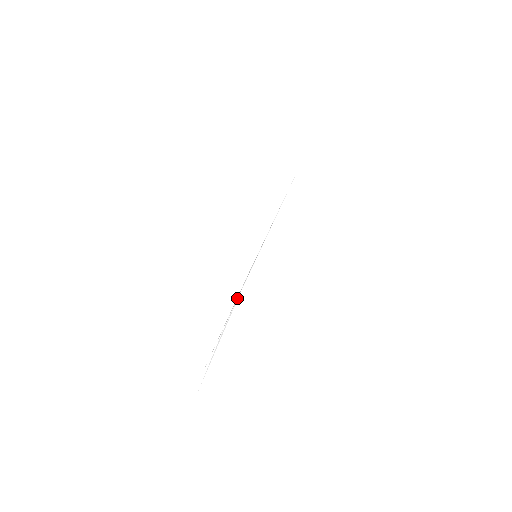
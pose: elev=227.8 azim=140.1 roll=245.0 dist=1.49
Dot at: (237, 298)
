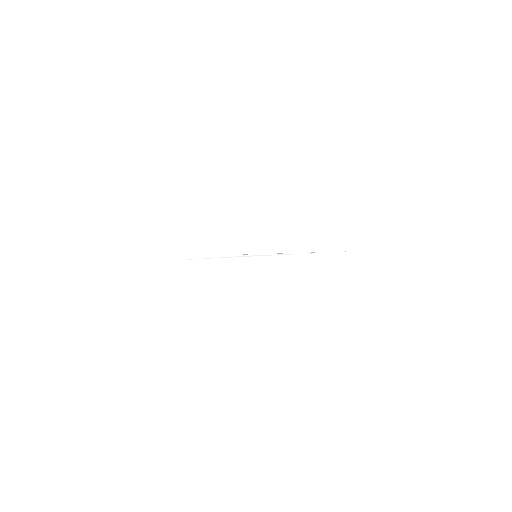
Dot at: (213, 258)
